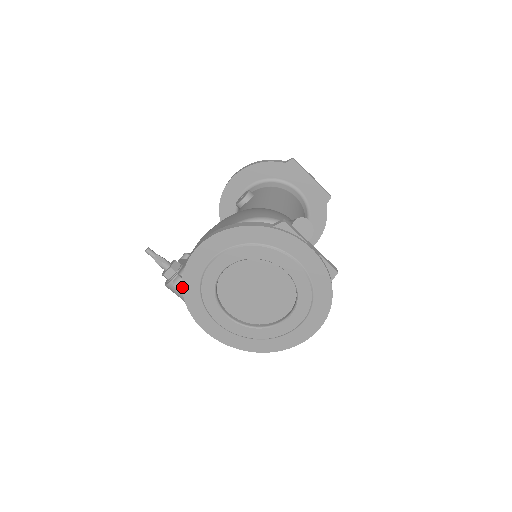
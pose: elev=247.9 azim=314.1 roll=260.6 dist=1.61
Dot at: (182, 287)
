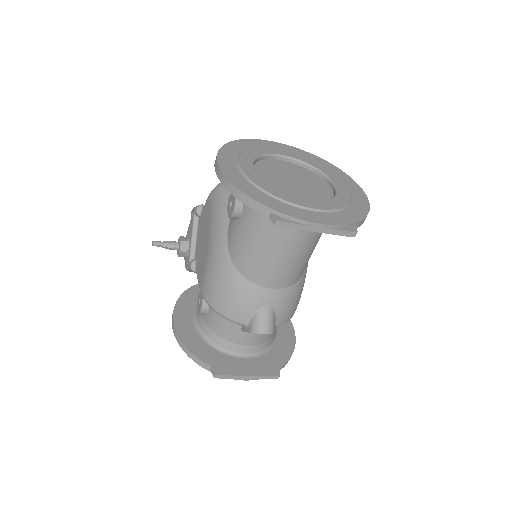
Dot at: occluded
